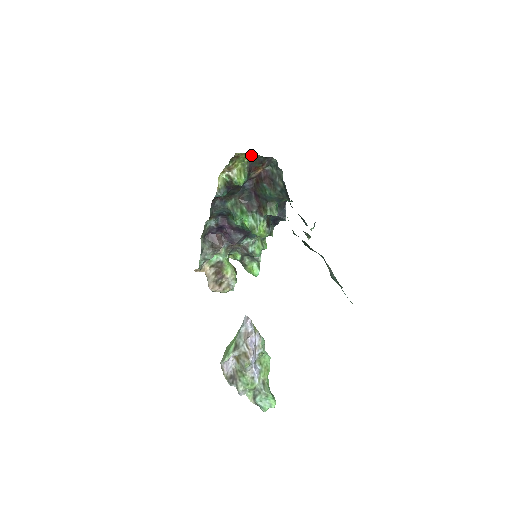
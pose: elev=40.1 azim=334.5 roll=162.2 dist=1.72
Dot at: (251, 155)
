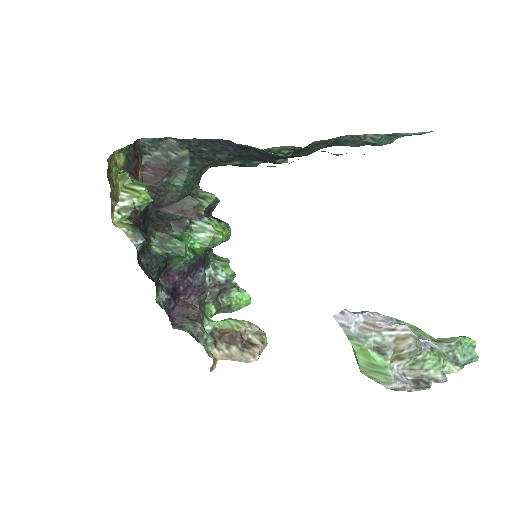
Dot at: (117, 155)
